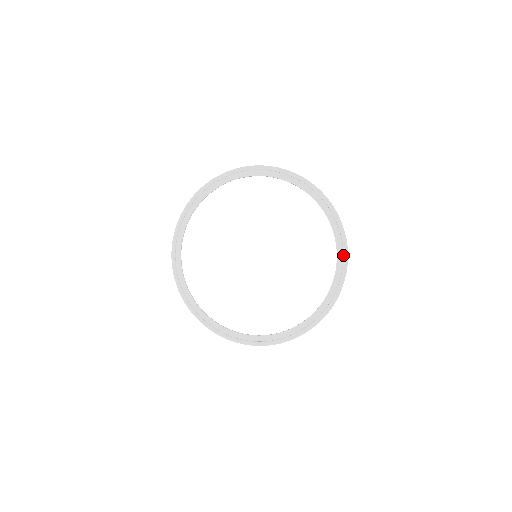
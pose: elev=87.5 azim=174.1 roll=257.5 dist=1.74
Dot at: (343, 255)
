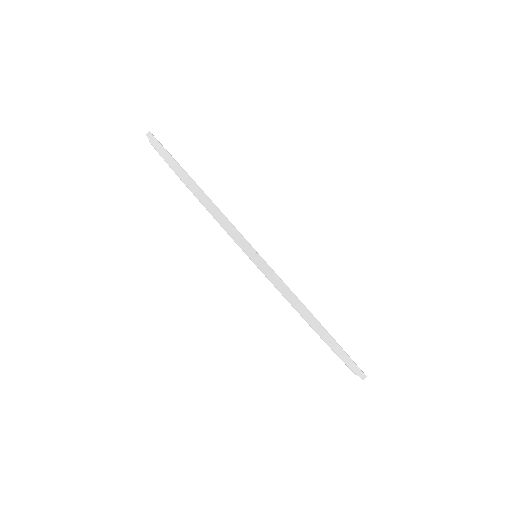
Dot at: (340, 358)
